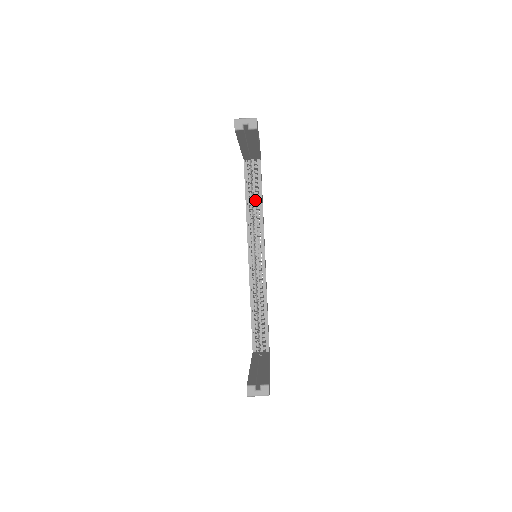
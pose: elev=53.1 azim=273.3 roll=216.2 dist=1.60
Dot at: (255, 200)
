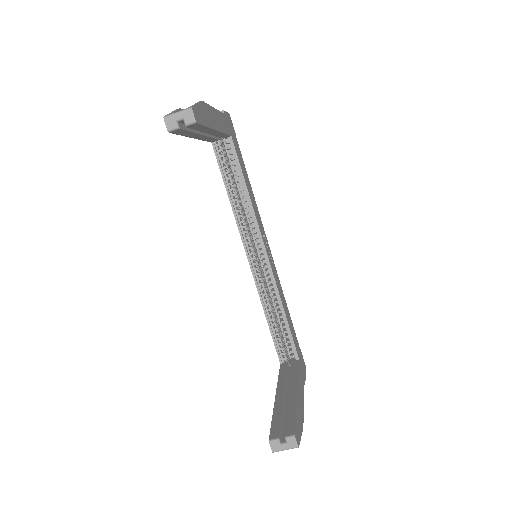
Dot at: occluded
